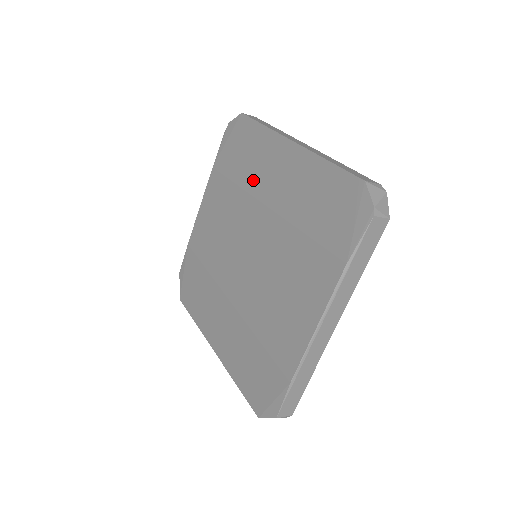
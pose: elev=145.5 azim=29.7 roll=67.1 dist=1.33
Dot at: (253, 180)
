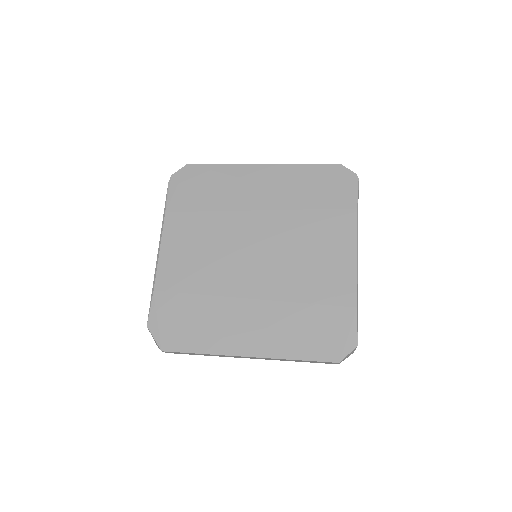
Dot at: (232, 200)
